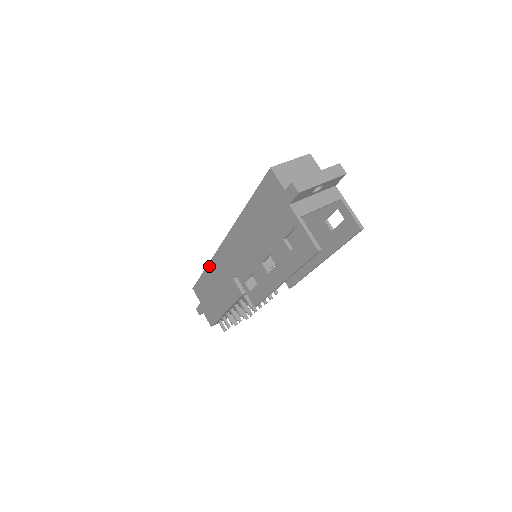
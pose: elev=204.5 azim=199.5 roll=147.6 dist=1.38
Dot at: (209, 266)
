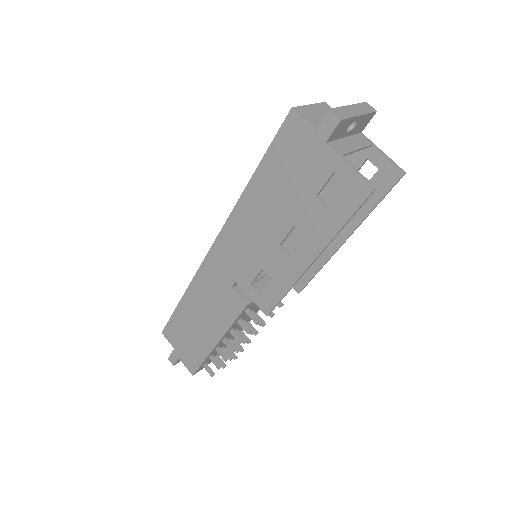
Dot at: (190, 288)
